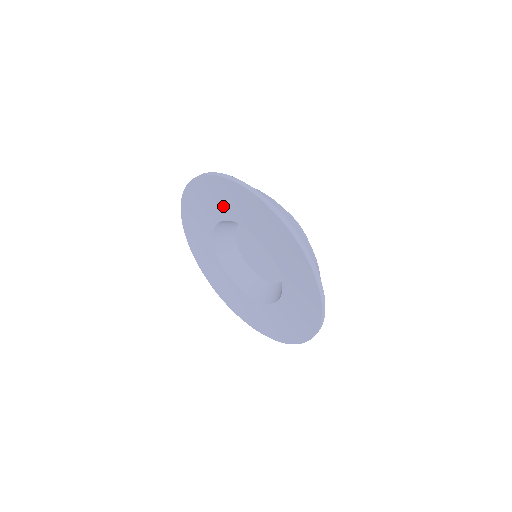
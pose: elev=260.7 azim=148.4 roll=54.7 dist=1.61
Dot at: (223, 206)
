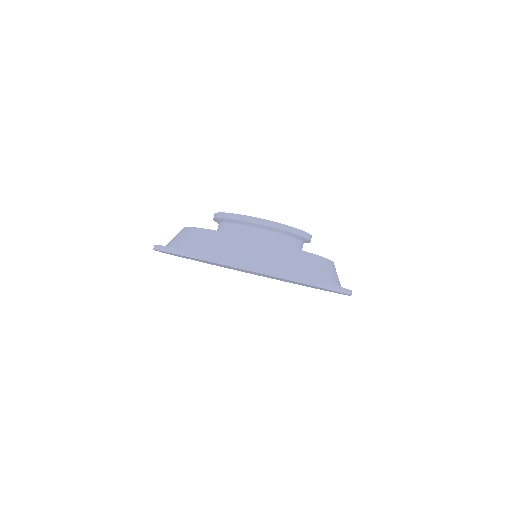
Dot at: occluded
